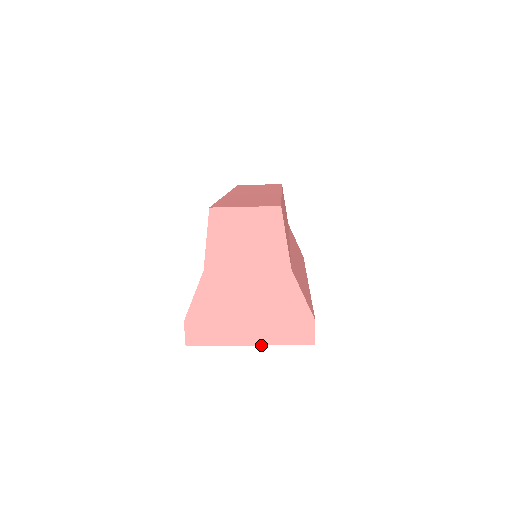
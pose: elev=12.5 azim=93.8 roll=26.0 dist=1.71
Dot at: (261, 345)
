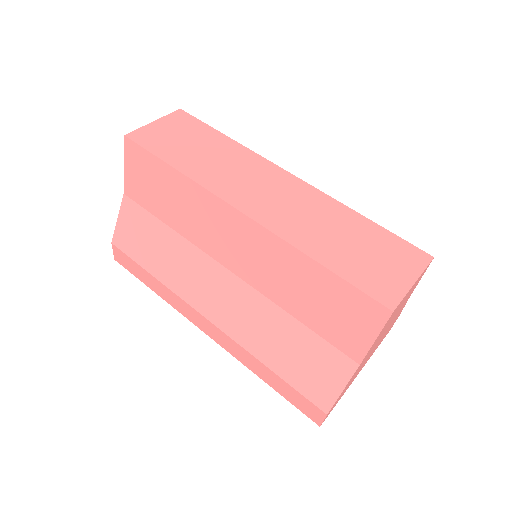
Dot at: occluded
